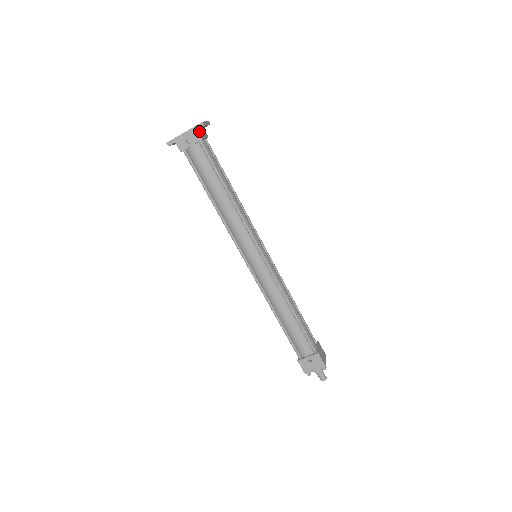
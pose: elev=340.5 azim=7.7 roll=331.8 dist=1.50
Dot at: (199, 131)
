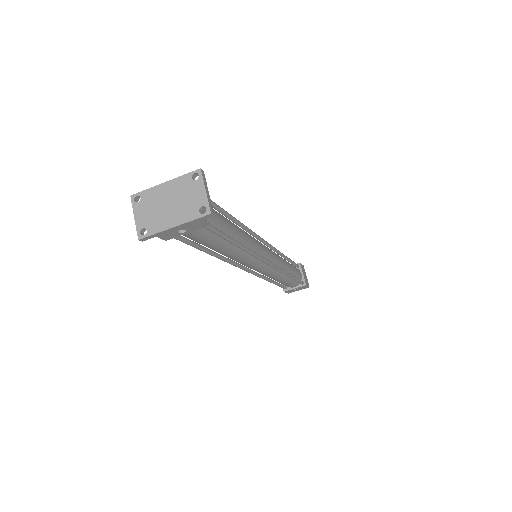
Dot at: (198, 213)
